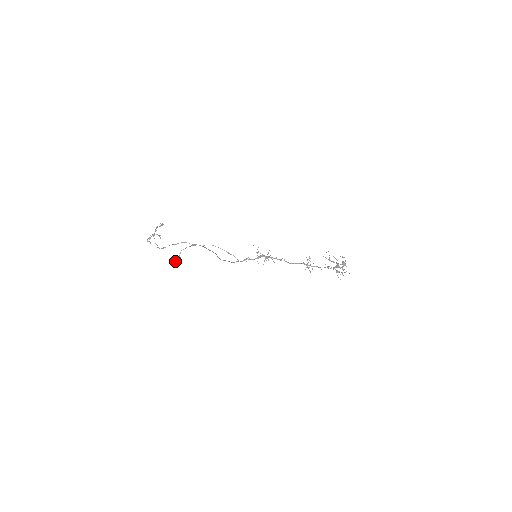
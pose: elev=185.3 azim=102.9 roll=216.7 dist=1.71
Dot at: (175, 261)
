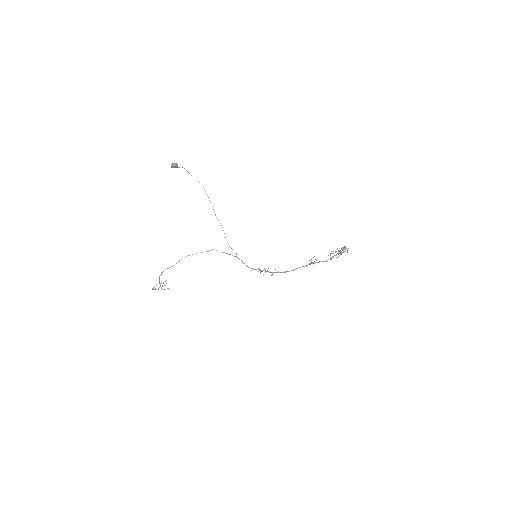
Dot at: (173, 164)
